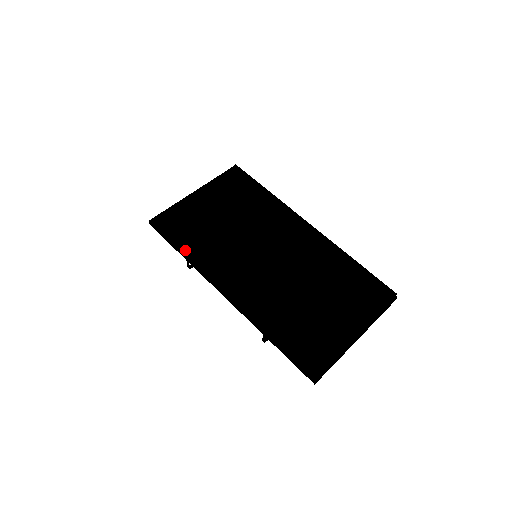
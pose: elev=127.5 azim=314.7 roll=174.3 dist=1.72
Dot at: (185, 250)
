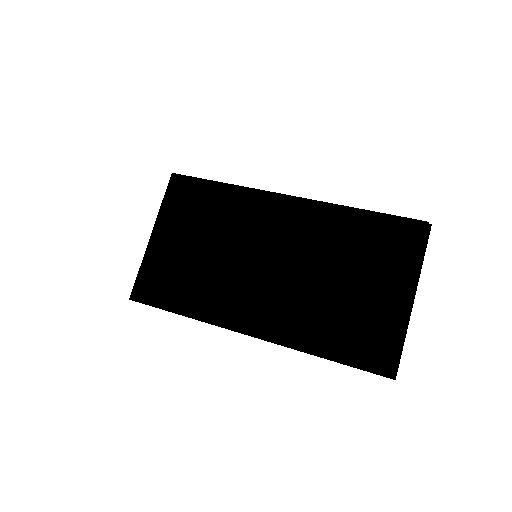
Dot at: (183, 310)
